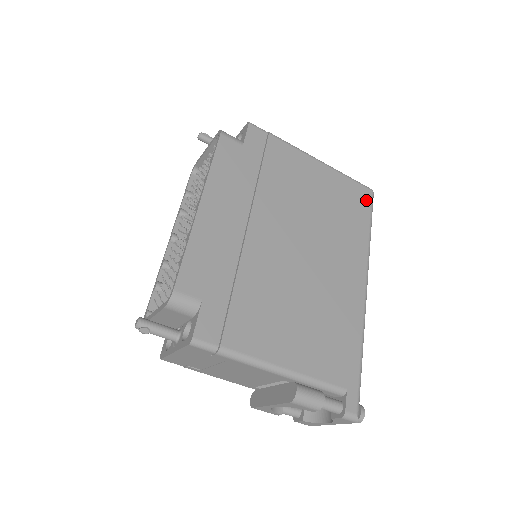
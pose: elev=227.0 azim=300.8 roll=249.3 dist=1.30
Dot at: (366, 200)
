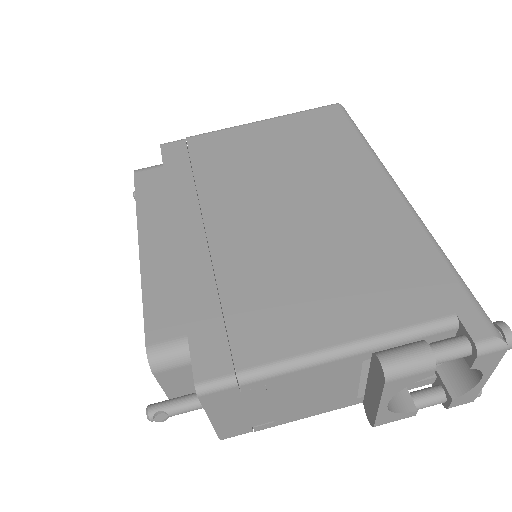
Dot at: (336, 116)
